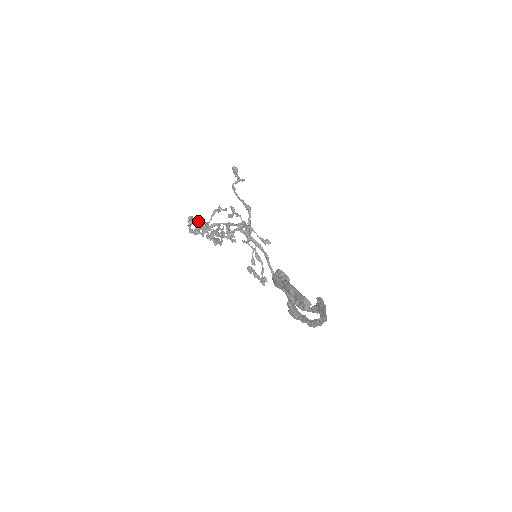
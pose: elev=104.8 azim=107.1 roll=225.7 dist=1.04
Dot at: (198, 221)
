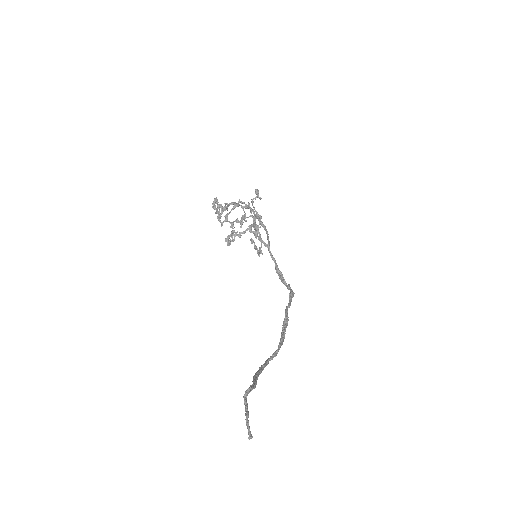
Dot at: (220, 213)
